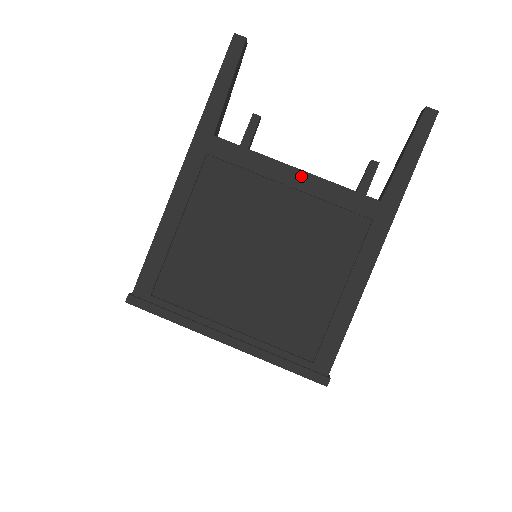
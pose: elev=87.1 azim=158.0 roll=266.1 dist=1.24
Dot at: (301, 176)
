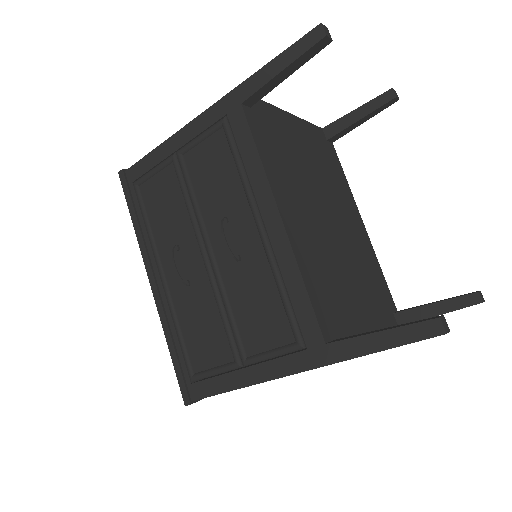
Dot at: occluded
